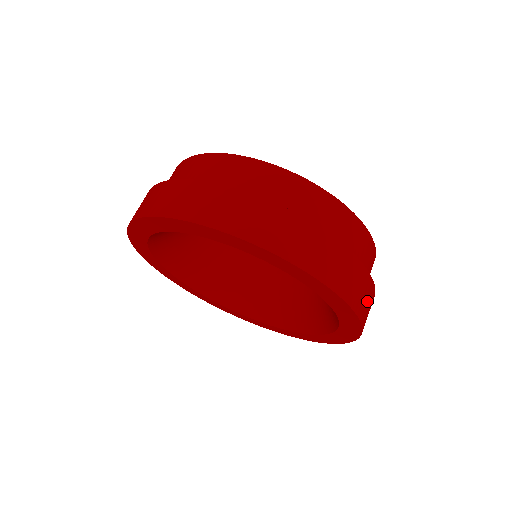
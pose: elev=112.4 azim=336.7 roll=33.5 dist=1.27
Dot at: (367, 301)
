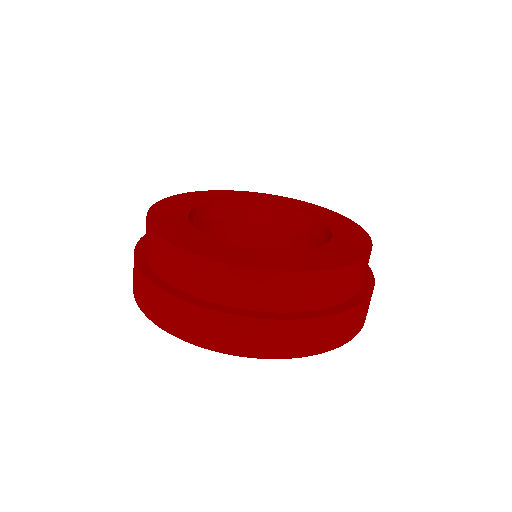
Dot at: (363, 315)
